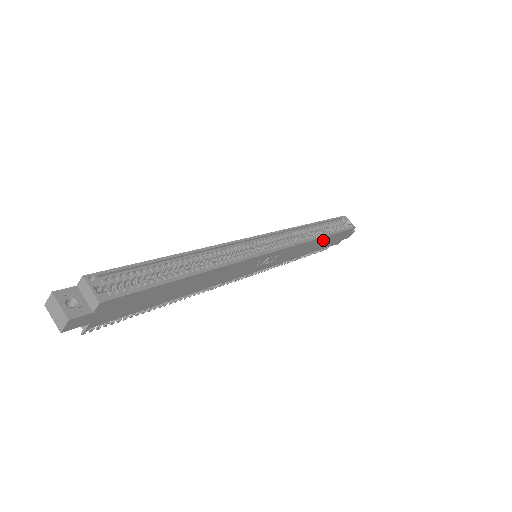
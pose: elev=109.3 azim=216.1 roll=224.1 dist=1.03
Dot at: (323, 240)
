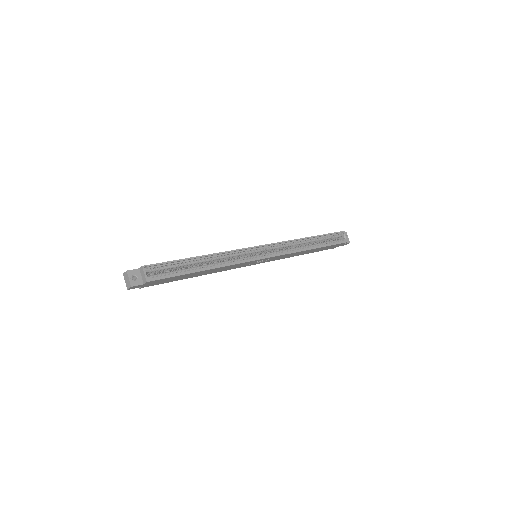
Dot at: (314, 249)
